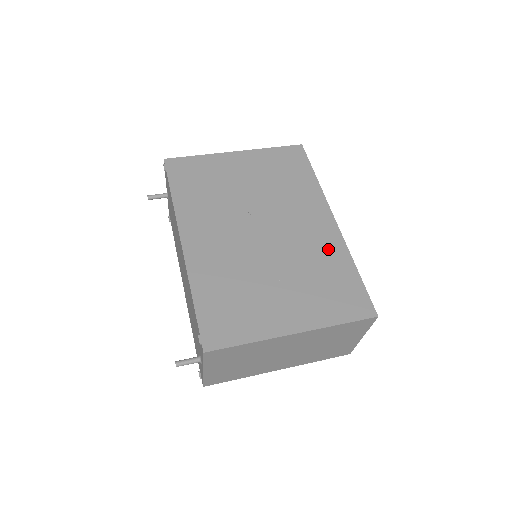
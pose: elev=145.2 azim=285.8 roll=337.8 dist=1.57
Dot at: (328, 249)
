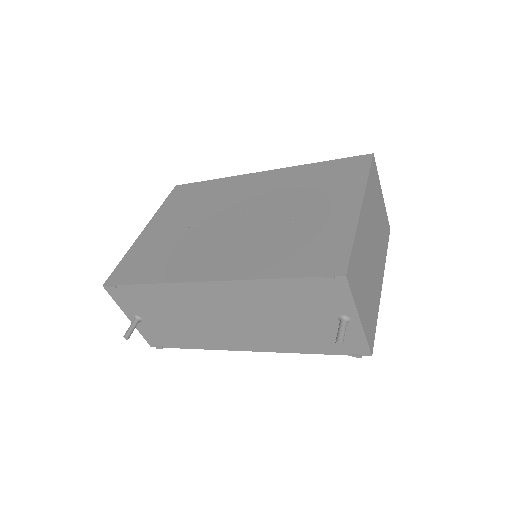
Dot at: (289, 177)
